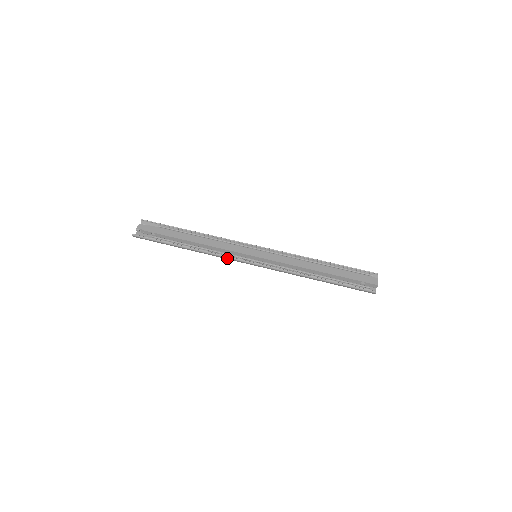
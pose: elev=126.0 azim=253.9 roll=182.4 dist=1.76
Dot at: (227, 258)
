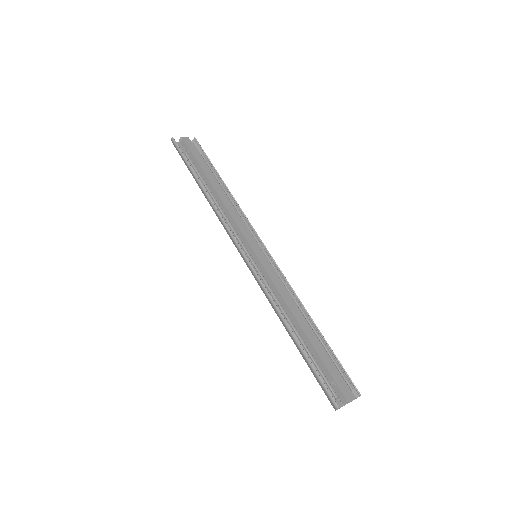
Dot at: (228, 231)
